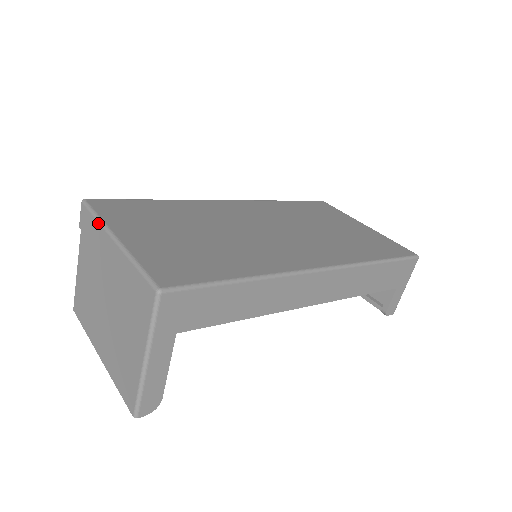
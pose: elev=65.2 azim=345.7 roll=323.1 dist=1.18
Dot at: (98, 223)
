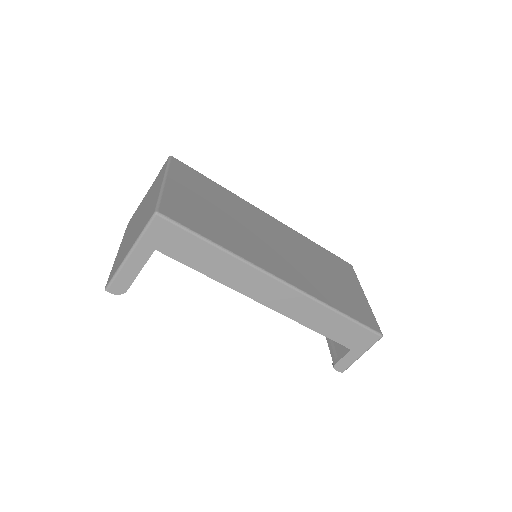
Dot at: (165, 170)
